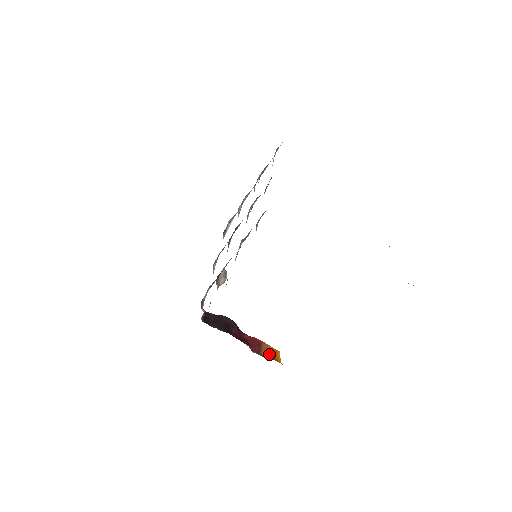
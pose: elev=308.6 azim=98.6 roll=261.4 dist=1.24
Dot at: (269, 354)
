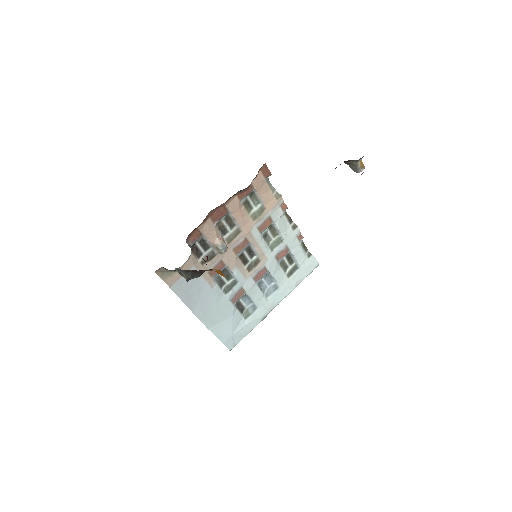
Dot at: occluded
